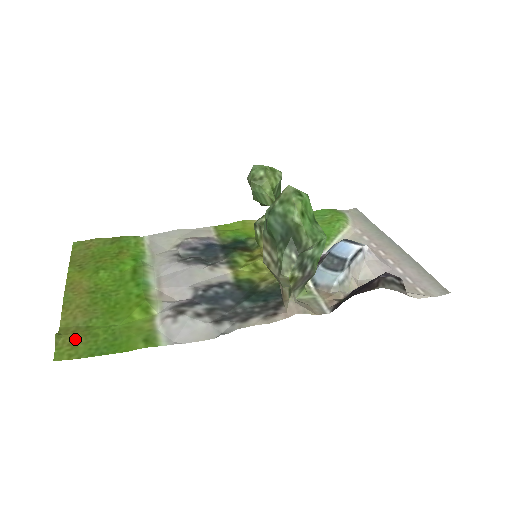
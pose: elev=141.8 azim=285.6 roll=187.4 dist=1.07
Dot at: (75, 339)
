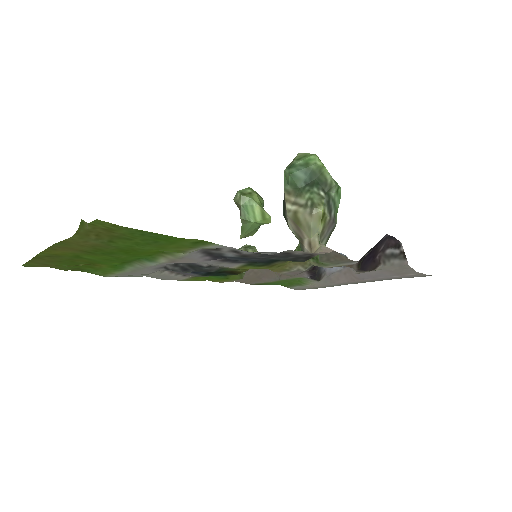
Dot at: (106, 232)
